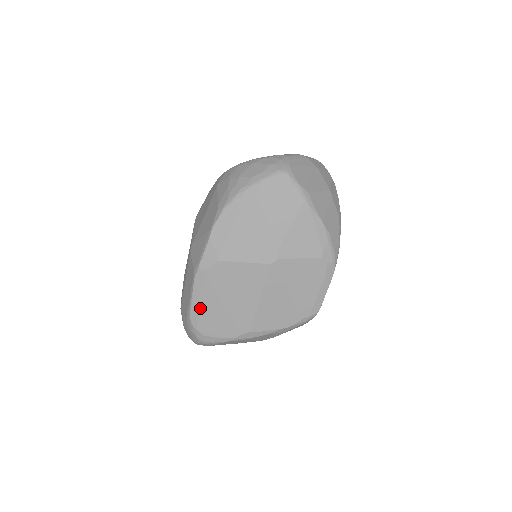
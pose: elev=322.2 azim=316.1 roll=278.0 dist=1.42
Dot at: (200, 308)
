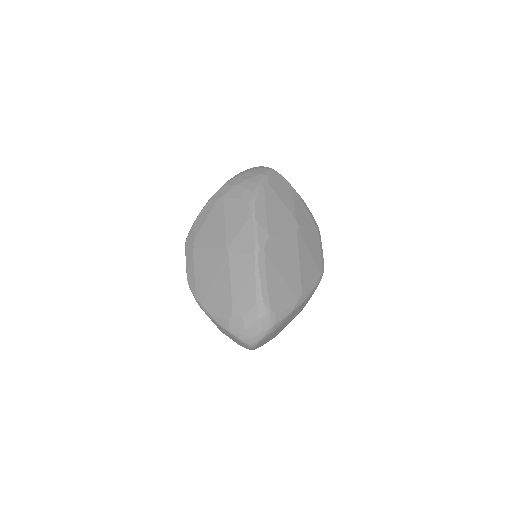
Dot at: (268, 286)
